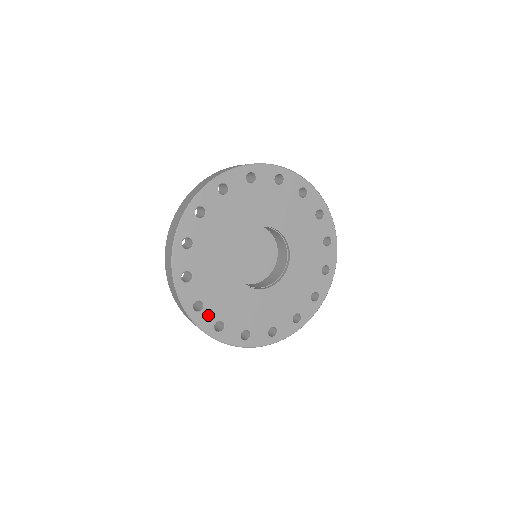
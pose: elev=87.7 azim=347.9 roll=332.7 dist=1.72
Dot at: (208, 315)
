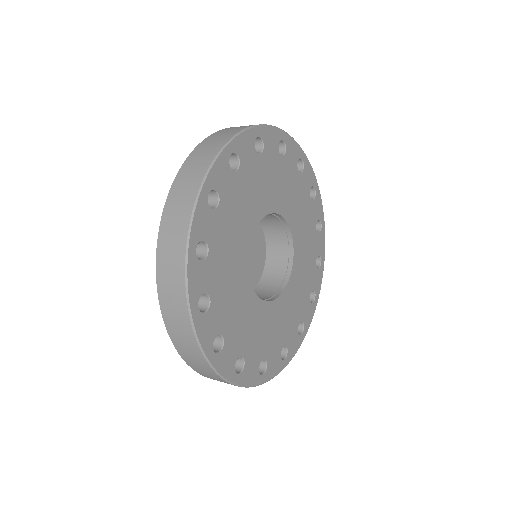
Dot at: (203, 274)
